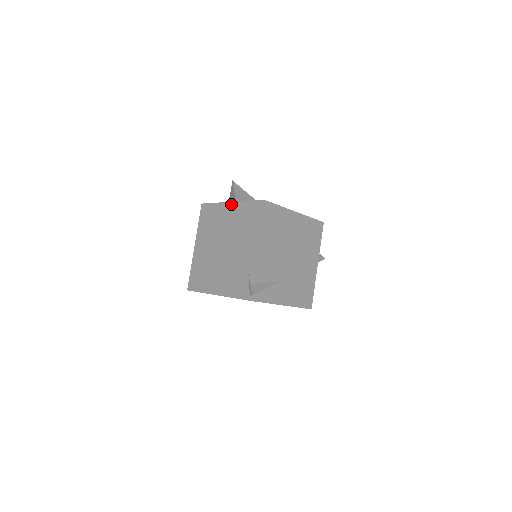
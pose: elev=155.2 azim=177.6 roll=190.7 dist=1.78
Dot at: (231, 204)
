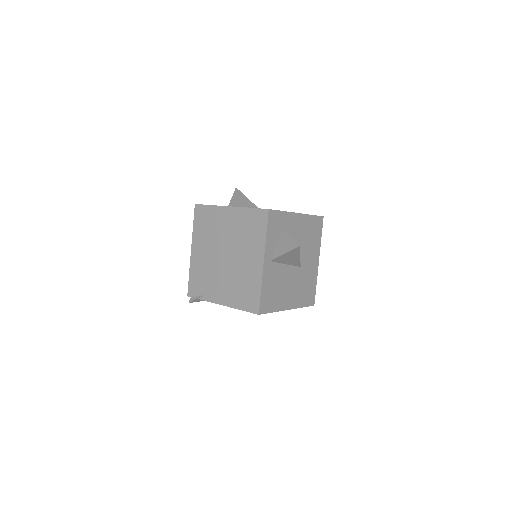
Dot at: (261, 264)
